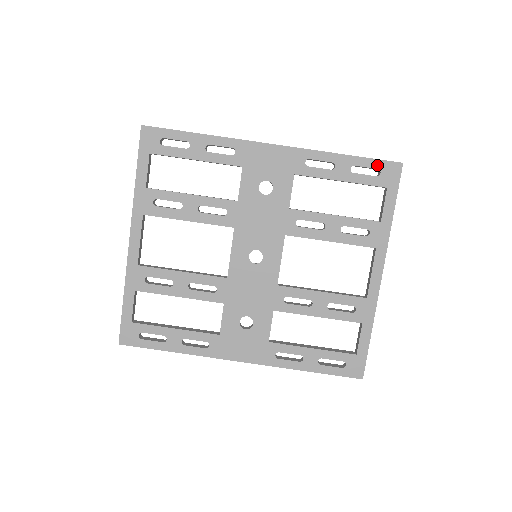
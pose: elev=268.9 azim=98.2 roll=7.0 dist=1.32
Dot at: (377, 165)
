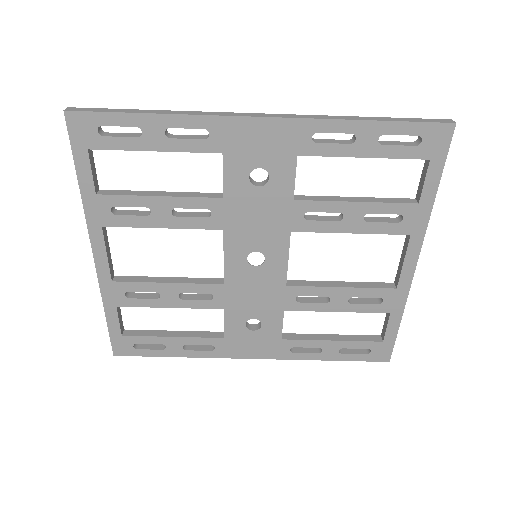
Dot at: (417, 130)
